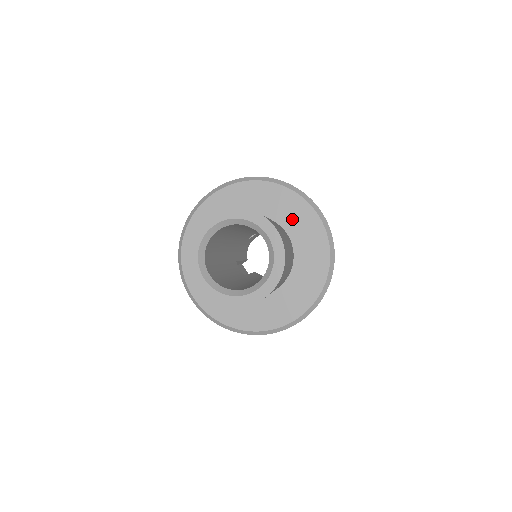
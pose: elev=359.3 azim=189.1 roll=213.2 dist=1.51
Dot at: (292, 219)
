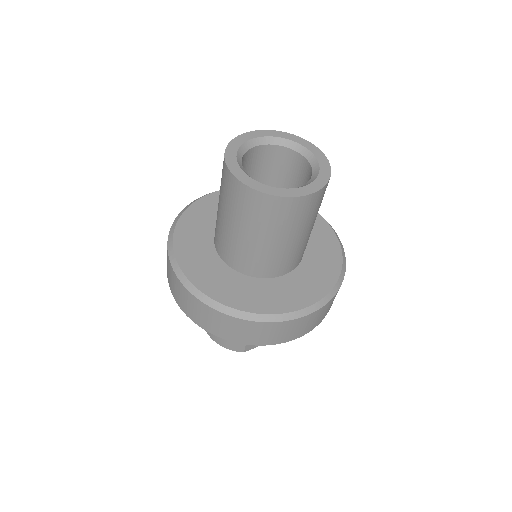
Dot at: occluded
